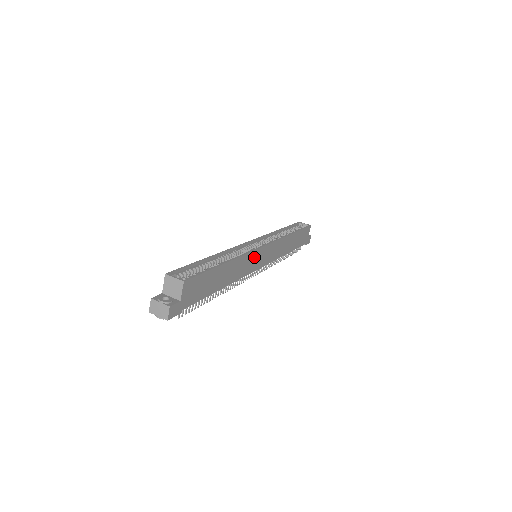
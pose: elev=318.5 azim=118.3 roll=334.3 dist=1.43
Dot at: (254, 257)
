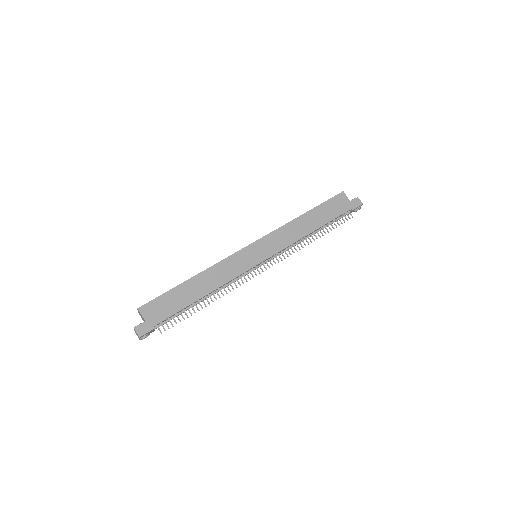
Dot at: (239, 259)
